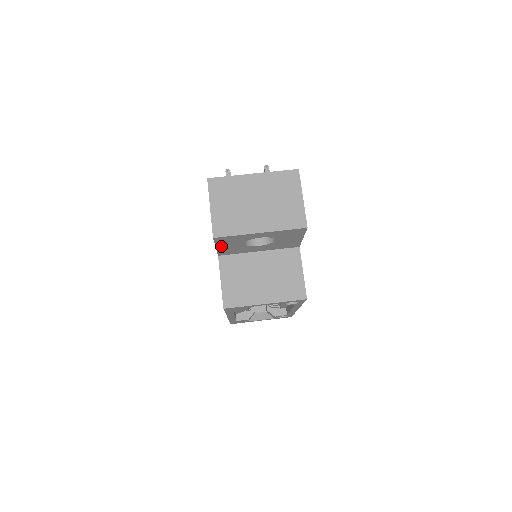
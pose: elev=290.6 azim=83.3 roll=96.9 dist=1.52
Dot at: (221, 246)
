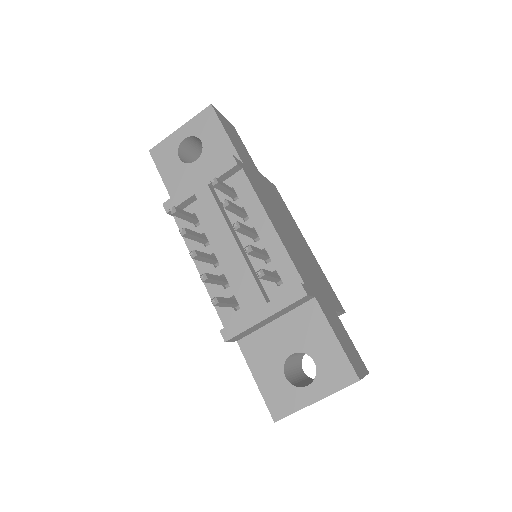
Dot at: occluded
